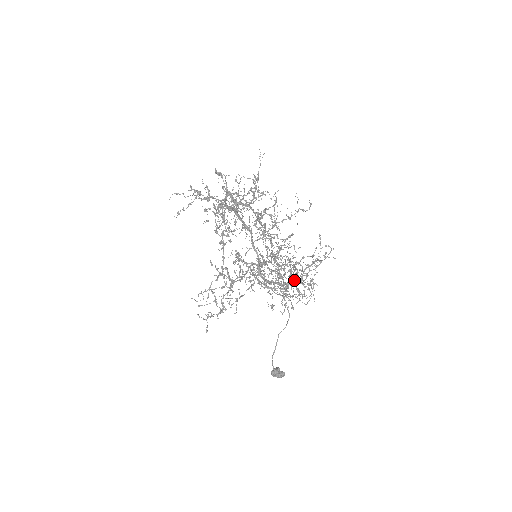
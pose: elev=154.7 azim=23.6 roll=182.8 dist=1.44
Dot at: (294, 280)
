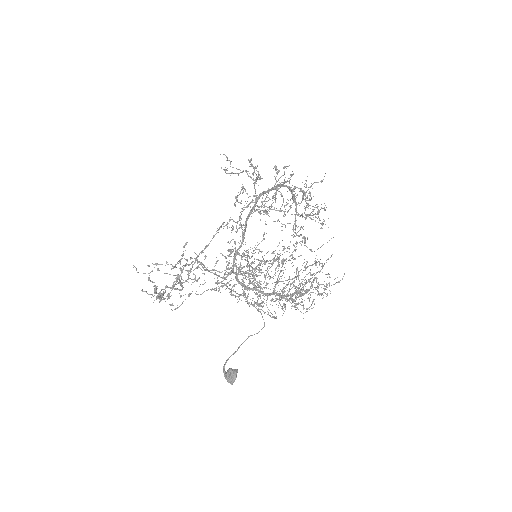
Dot at: (287, 293)
